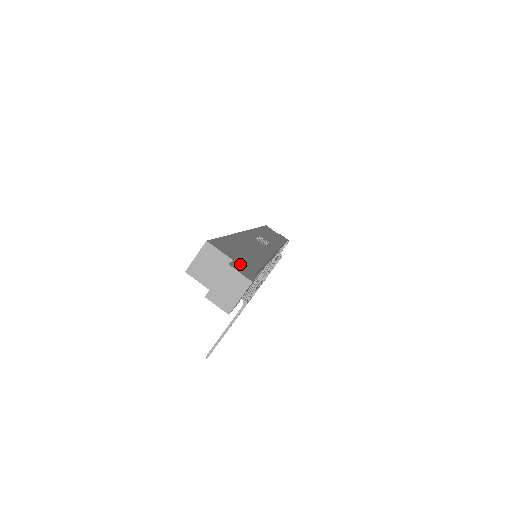
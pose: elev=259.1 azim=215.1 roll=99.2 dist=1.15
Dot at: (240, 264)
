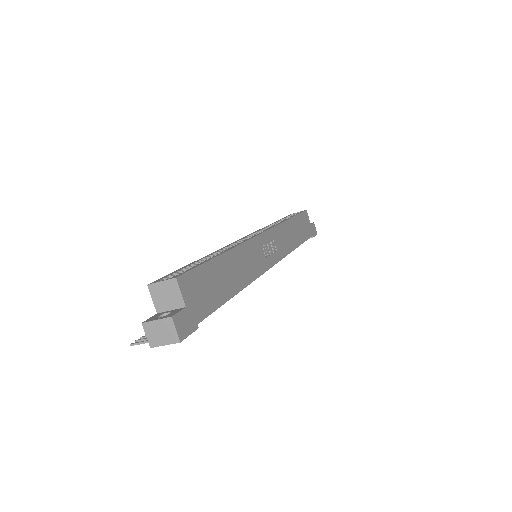
Dot at: (190, 311)
